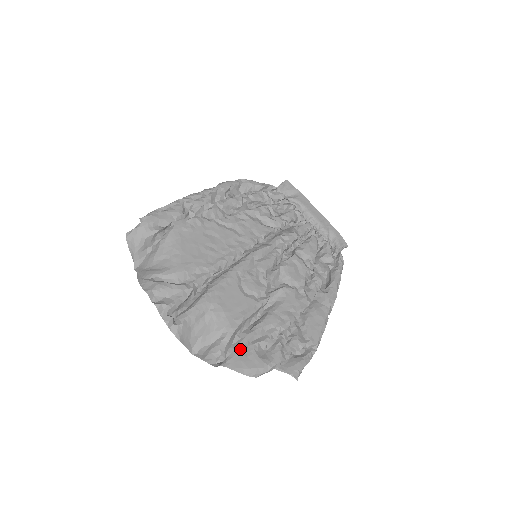
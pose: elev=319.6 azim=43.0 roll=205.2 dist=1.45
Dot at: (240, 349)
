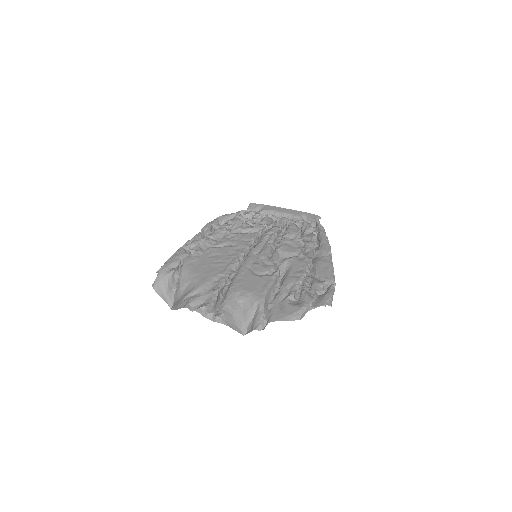
Dot at: (275, 307)
